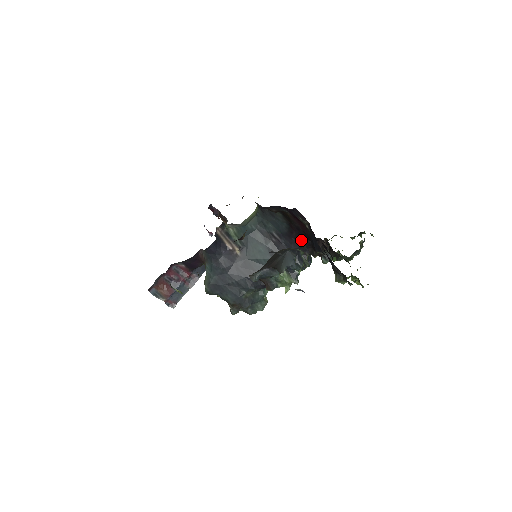
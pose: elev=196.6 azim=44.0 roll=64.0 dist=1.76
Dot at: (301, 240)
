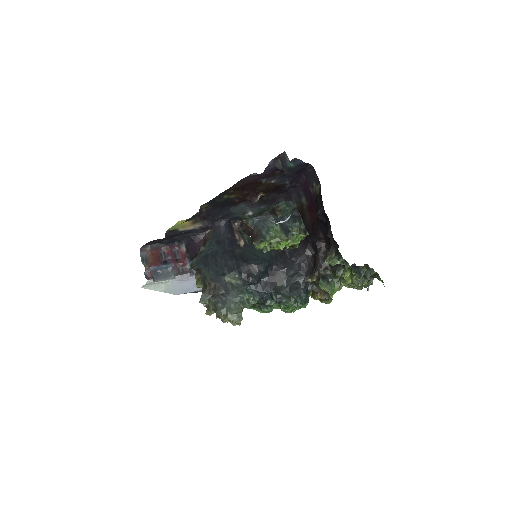
Dot at: (306, 248)
